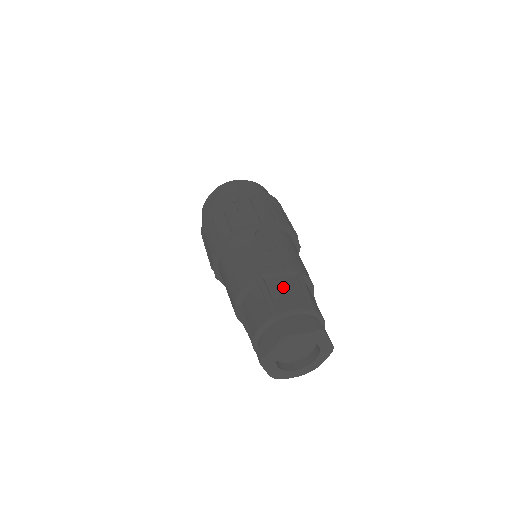
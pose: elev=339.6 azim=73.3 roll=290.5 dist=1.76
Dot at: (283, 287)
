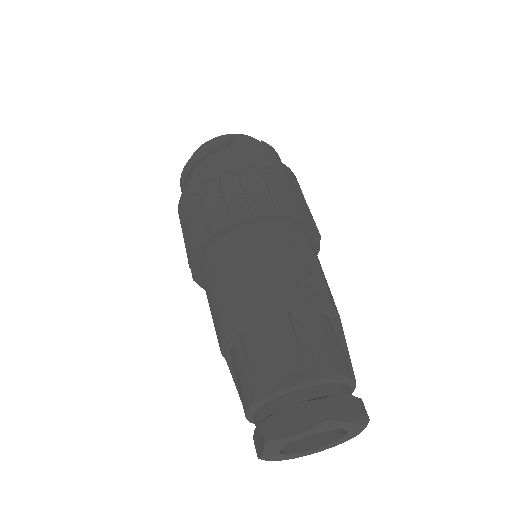
Dot at: (323, 332)
